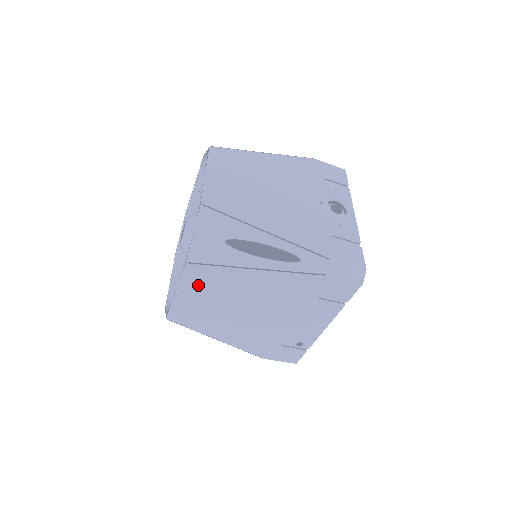
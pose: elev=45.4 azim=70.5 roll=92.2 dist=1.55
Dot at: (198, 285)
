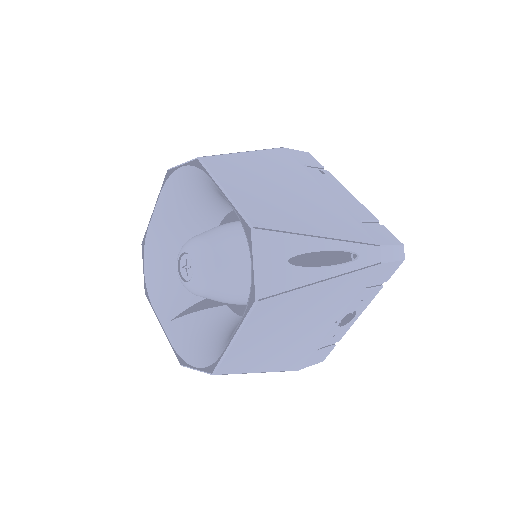
Dot at: occluded
